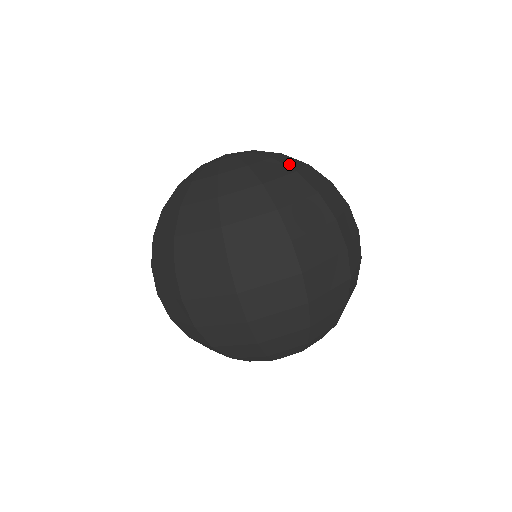
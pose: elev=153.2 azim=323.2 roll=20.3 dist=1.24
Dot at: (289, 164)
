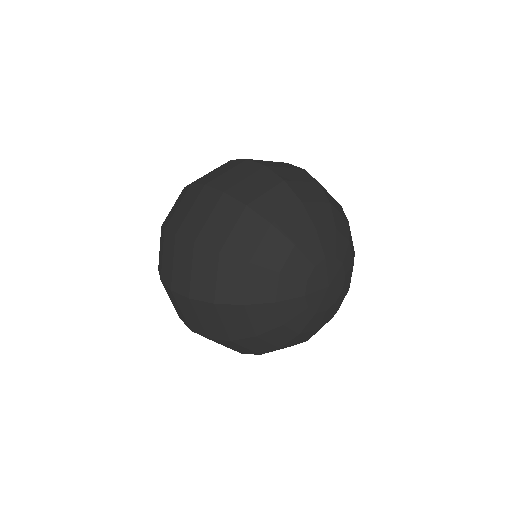
Dot at: occluded
